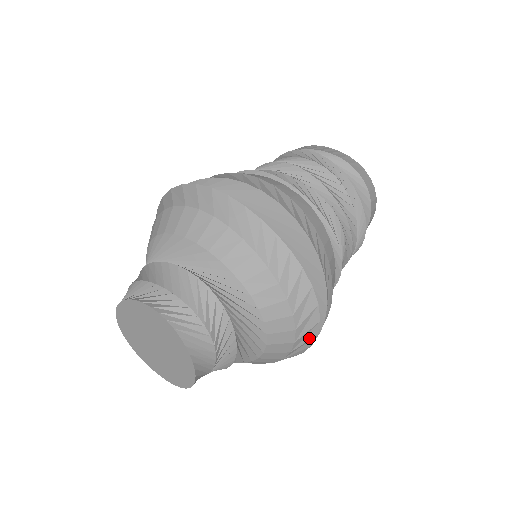
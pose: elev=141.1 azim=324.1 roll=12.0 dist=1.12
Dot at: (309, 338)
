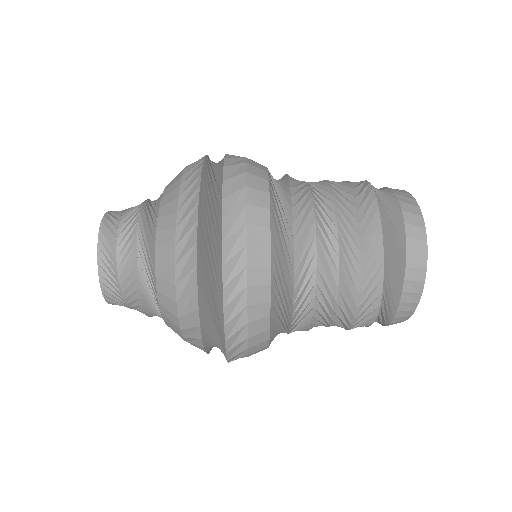
Dot at: (192, 308)
